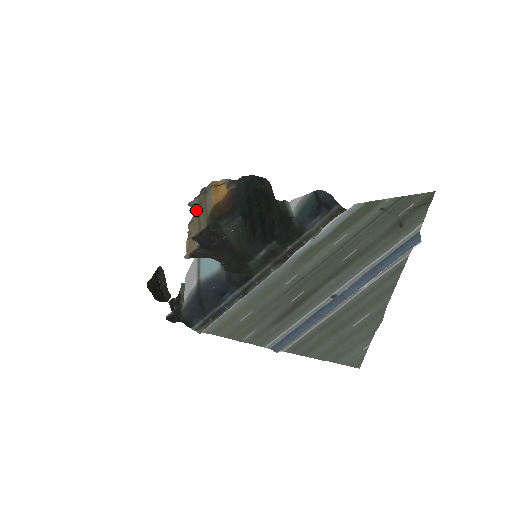
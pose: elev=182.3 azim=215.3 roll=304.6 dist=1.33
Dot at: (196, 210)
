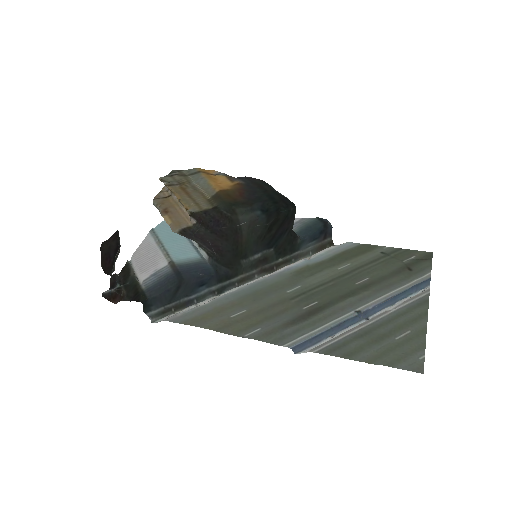
Dot at: (178, 188)
